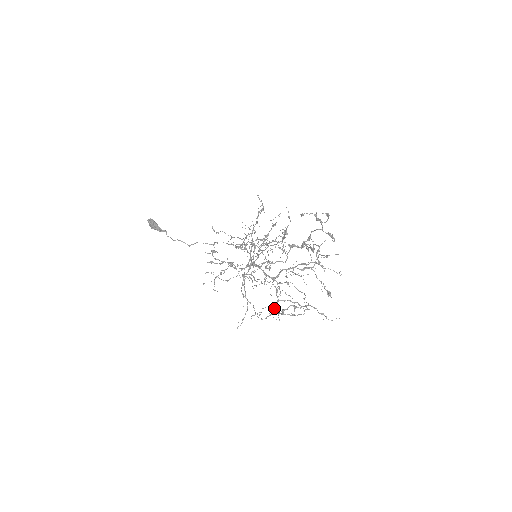
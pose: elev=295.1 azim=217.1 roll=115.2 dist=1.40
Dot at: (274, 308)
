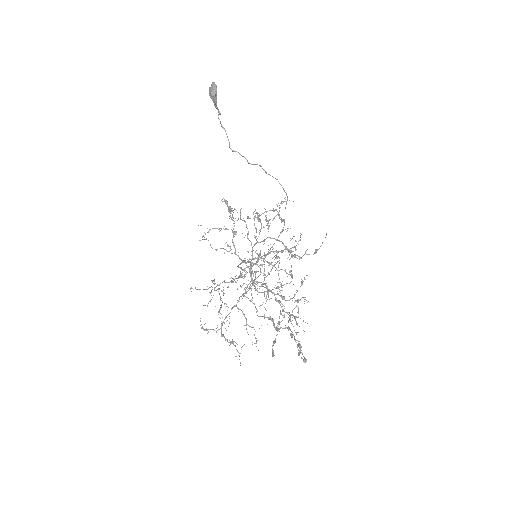
Dot at: occluded
